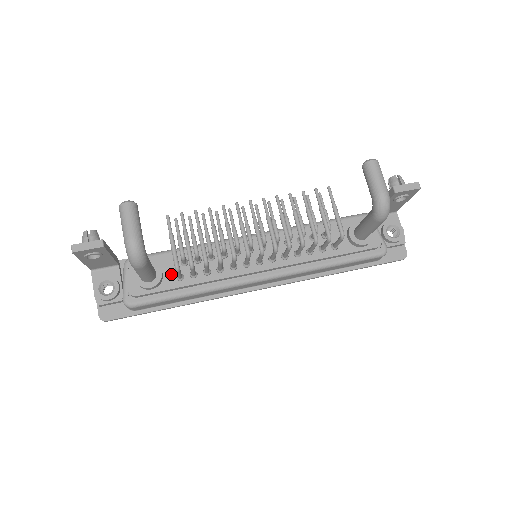
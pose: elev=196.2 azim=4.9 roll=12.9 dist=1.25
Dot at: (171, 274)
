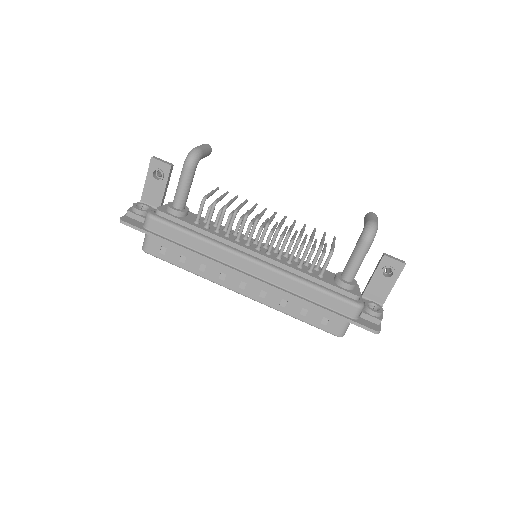
Dot at: (192, 219)
